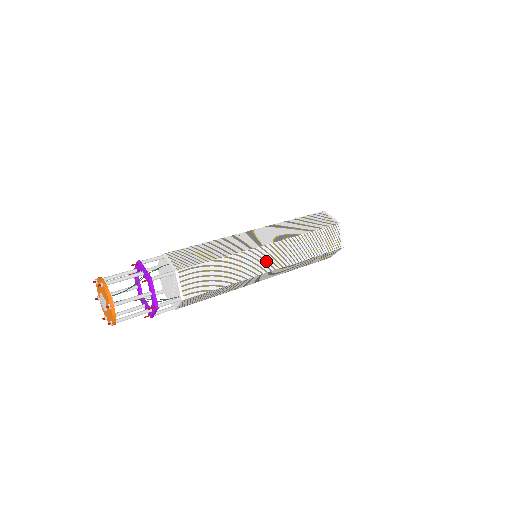
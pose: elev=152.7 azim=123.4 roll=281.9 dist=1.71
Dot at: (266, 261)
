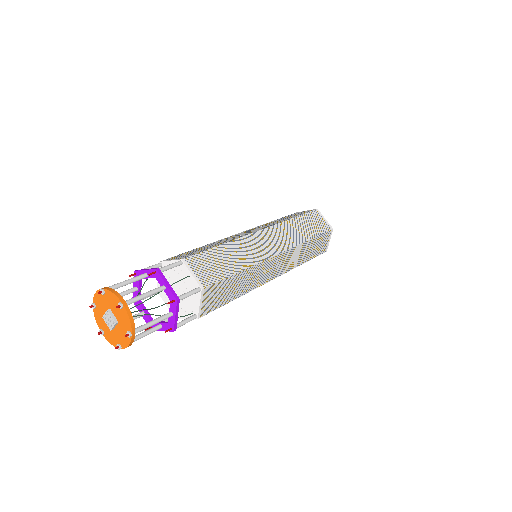
Dot at: (273, 270)
